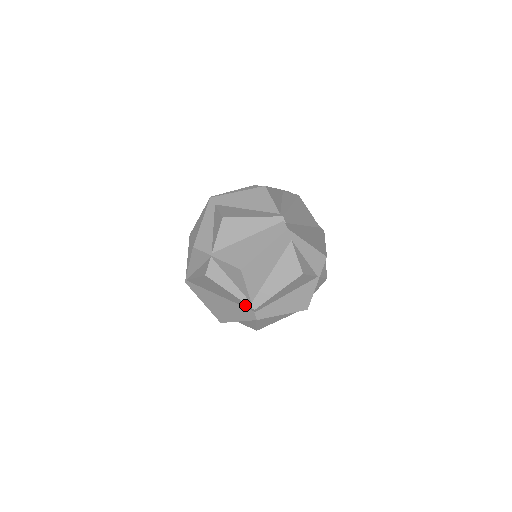
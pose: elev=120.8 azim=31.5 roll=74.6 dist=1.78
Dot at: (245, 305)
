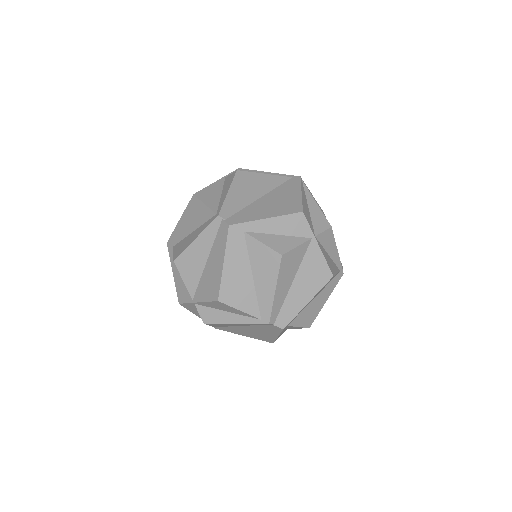
Dot at: (259, 324)
